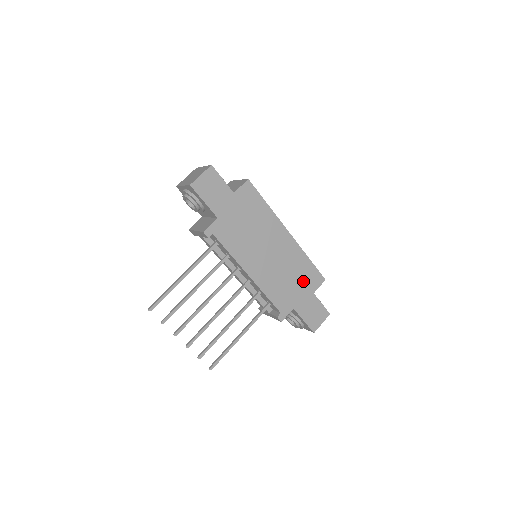
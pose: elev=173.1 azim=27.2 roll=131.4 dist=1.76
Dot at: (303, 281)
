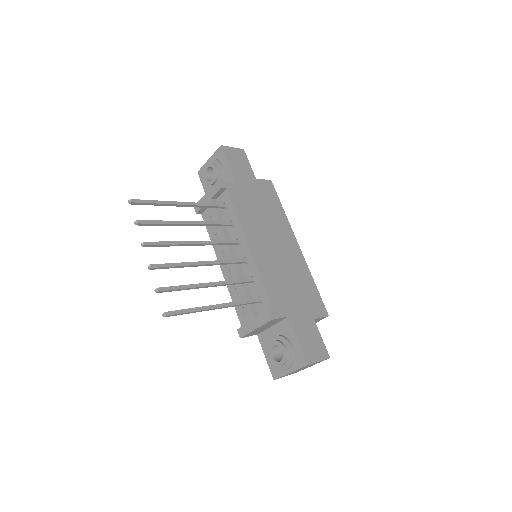
Dot at: (304, 297)
